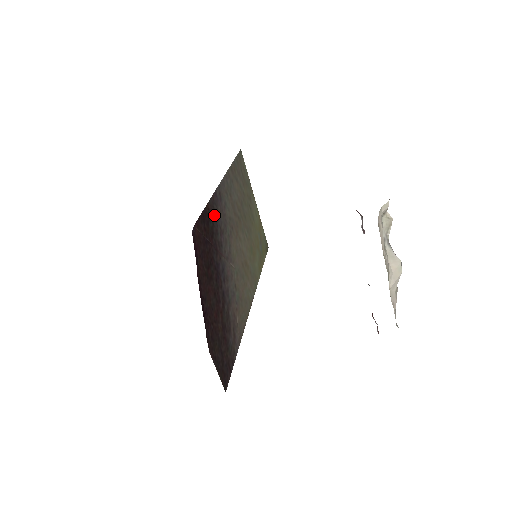
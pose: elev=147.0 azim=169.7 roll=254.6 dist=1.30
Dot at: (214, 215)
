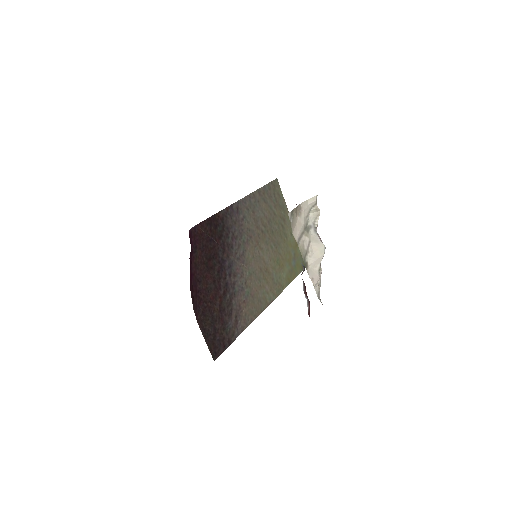
Dot at: (226, 222)
